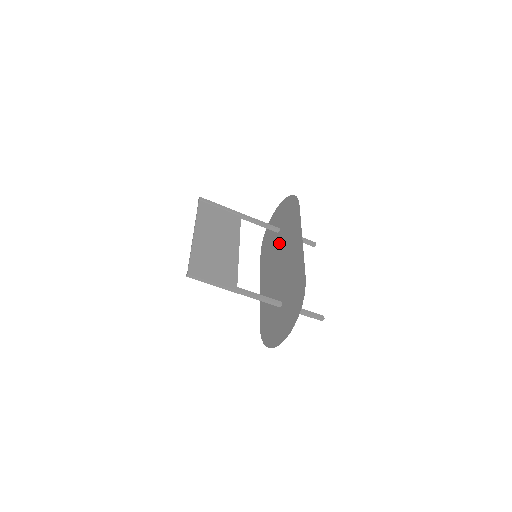
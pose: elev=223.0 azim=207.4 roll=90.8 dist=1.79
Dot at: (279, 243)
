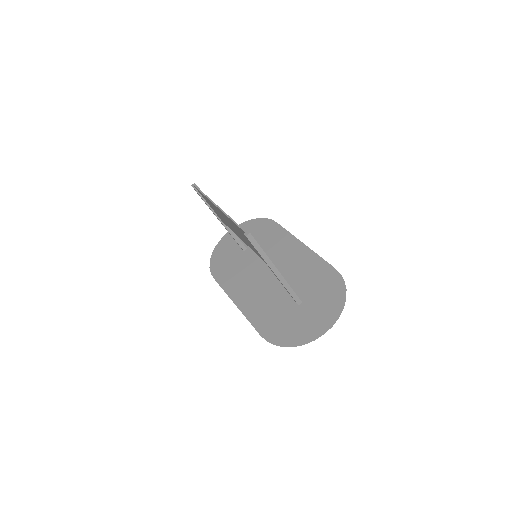
Dot at: (254, 258)
